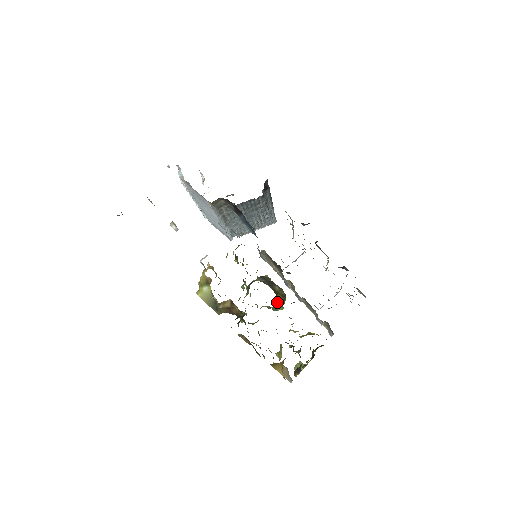
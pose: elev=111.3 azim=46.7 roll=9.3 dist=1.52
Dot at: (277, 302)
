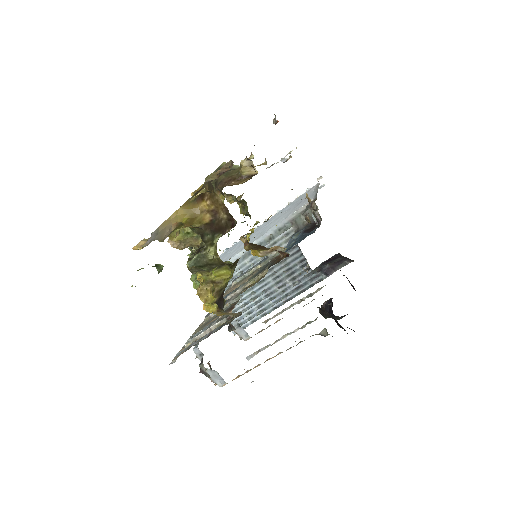
Dot at: occluded
